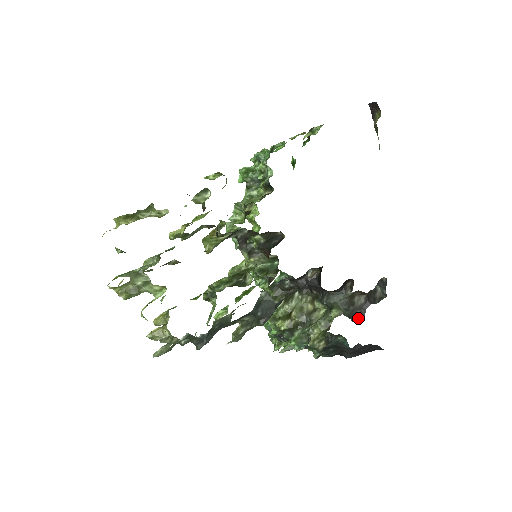
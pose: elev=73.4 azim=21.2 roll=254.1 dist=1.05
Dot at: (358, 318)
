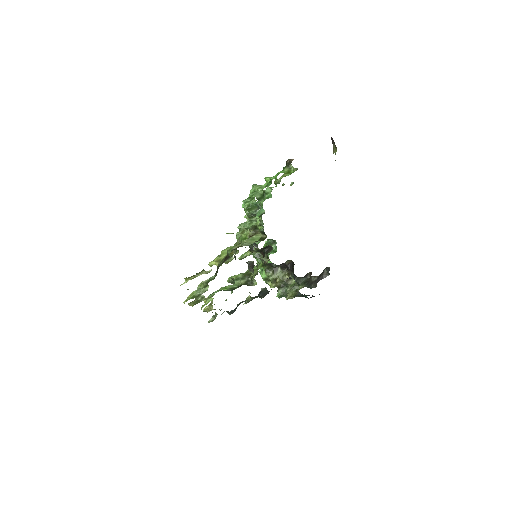
Dot at: (313, 286)
